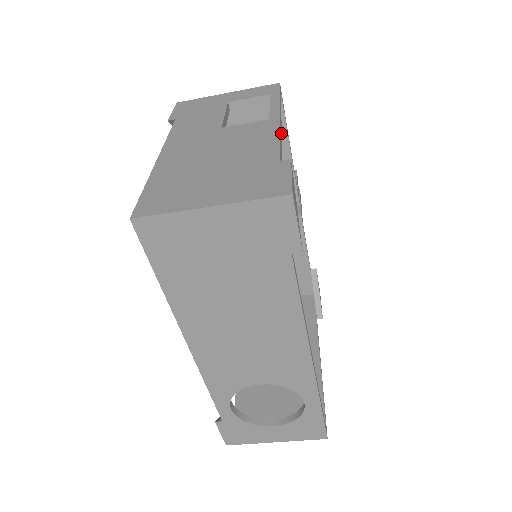
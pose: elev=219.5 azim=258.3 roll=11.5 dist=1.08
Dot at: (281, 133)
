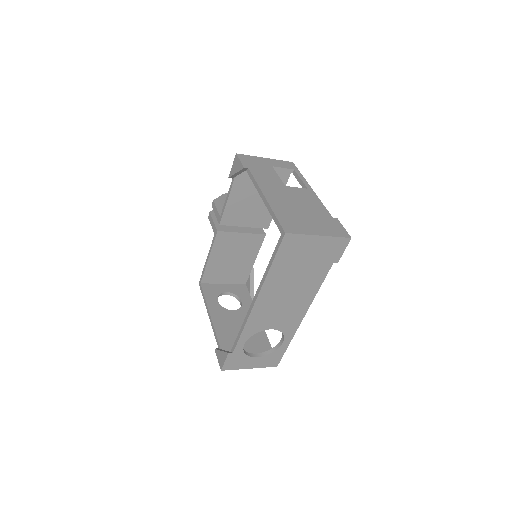
Dot at: occluded
